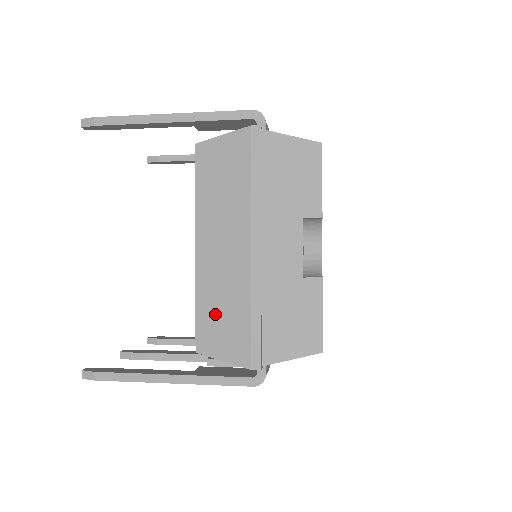
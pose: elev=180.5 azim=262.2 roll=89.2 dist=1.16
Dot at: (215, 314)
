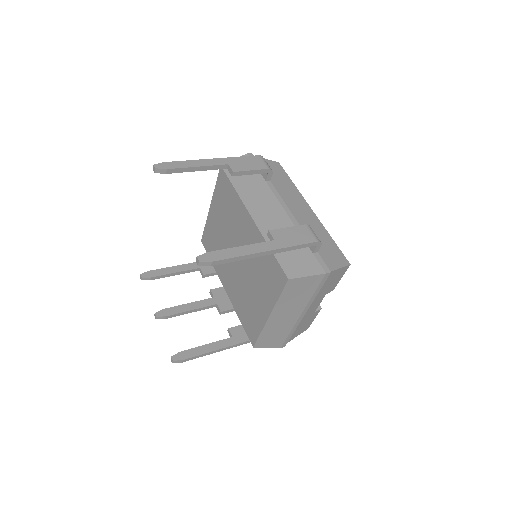
Dot at: (270, 336)
